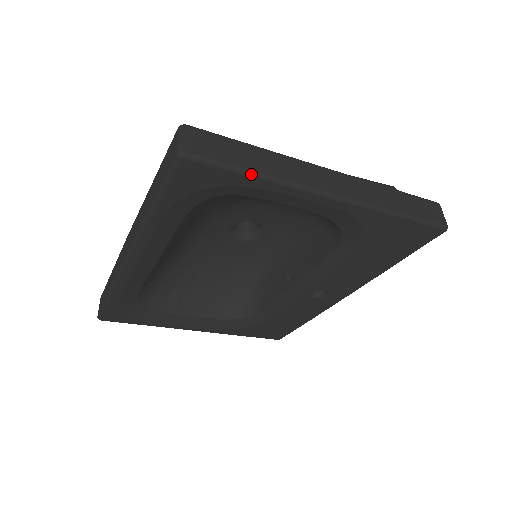
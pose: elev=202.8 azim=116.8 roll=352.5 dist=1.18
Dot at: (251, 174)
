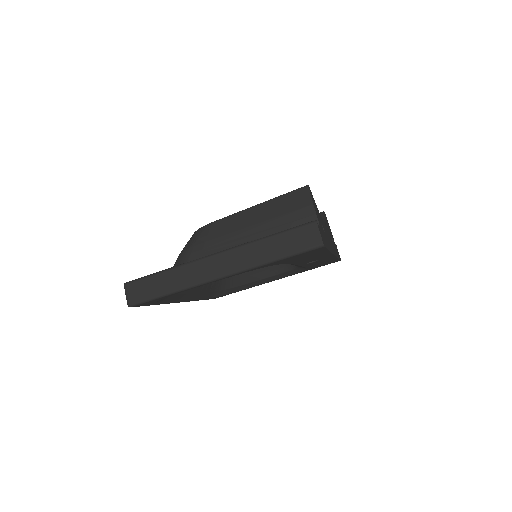
Dot at: (166, 295)
